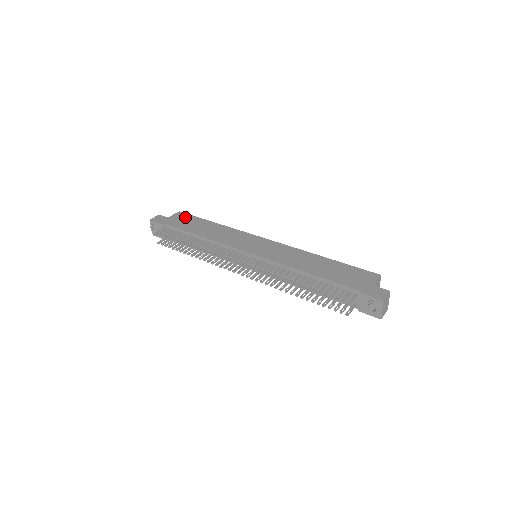
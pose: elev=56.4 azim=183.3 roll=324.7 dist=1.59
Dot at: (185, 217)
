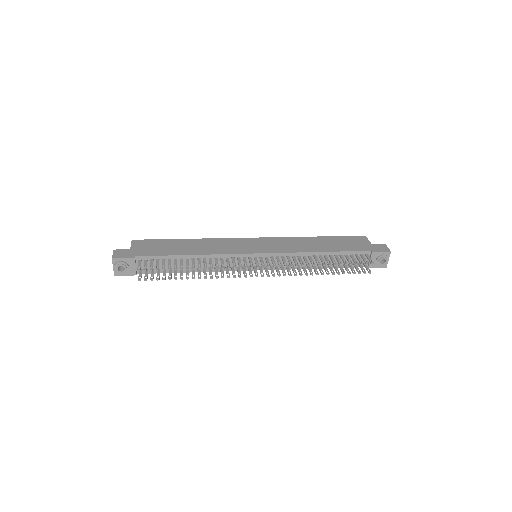
Dot at: (149, 243)
